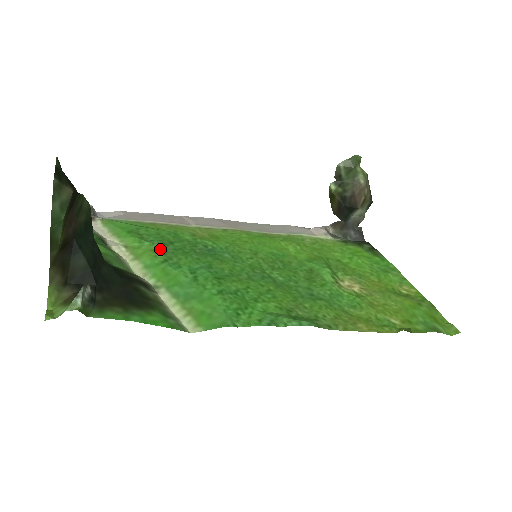
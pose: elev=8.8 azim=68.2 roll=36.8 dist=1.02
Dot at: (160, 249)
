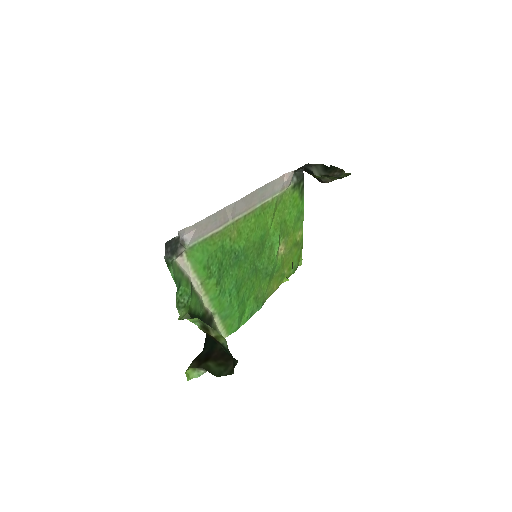
Dot at: (218, 280)
